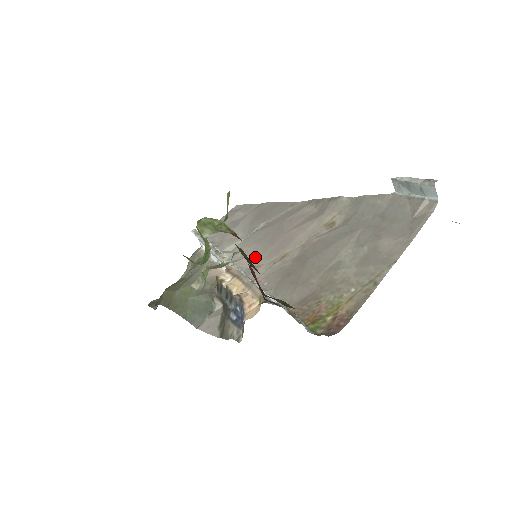
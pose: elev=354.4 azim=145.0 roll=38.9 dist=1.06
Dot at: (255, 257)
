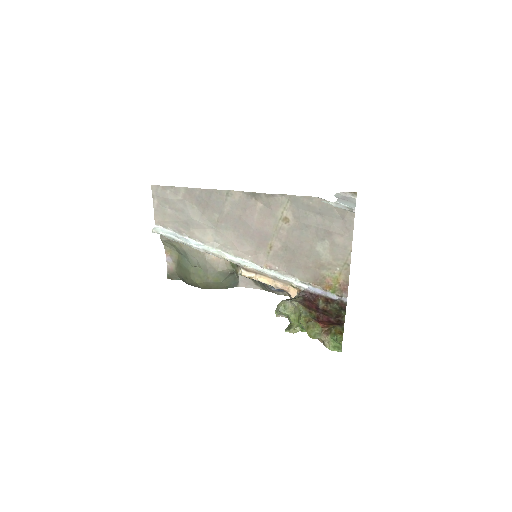
Dot at: (248, 250)
